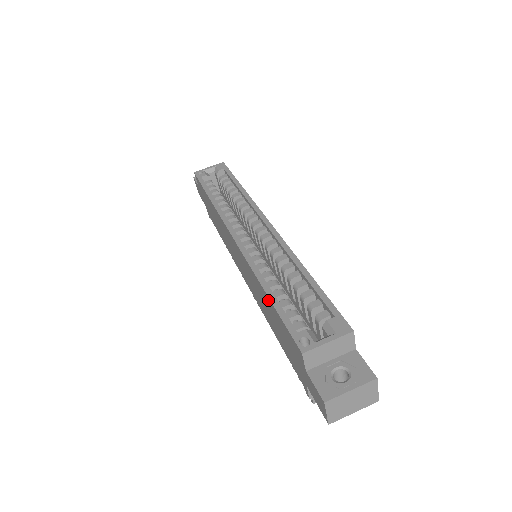
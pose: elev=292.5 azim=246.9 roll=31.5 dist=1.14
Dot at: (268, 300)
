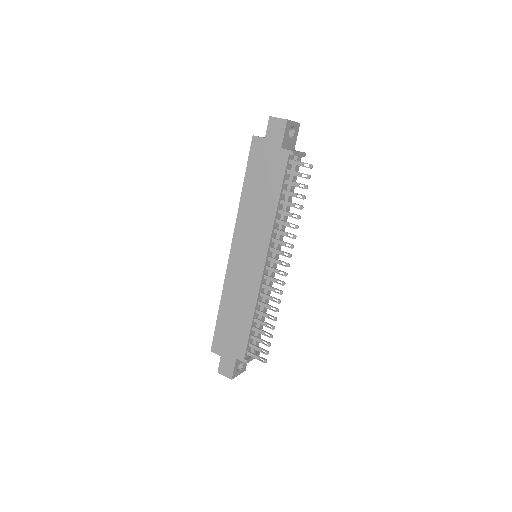
Dot at: (246, 186)
